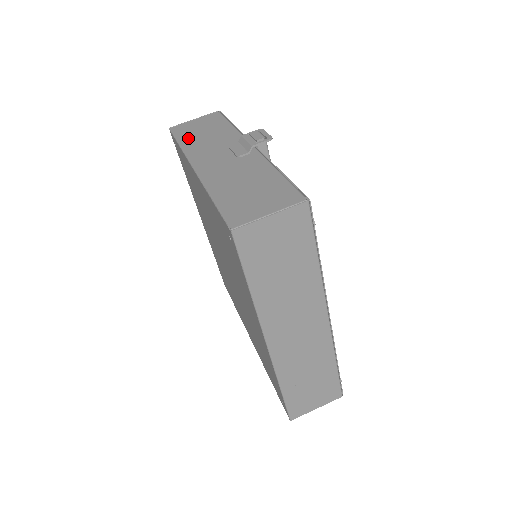
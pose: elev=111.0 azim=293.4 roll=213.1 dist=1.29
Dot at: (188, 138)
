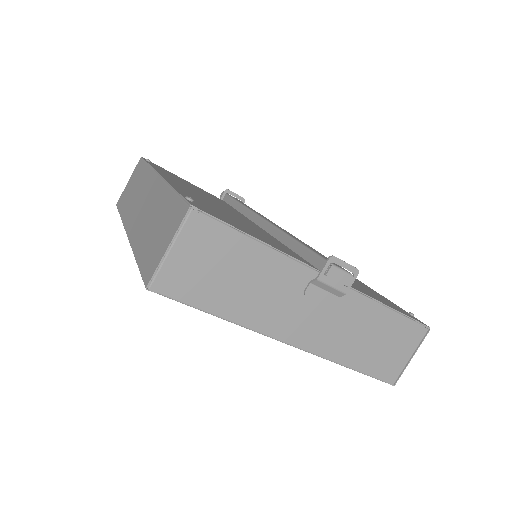
Dot at: (221, 301)
